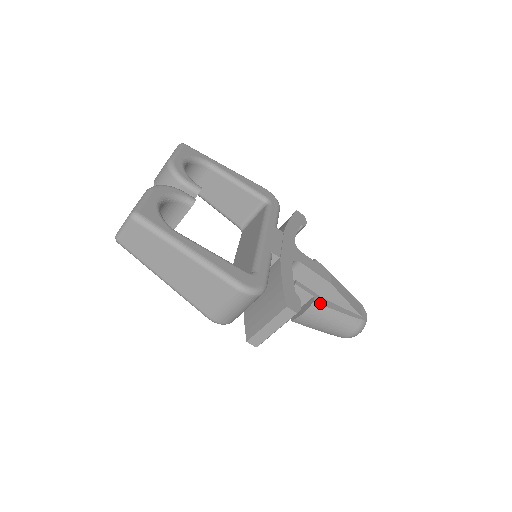
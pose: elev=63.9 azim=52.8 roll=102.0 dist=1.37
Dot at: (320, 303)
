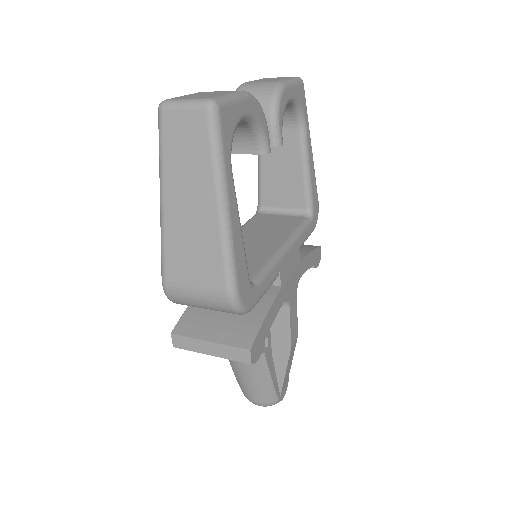
Dot at: (267, 358)
